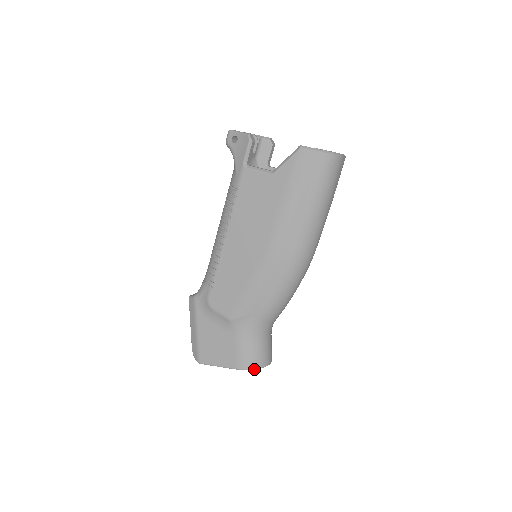
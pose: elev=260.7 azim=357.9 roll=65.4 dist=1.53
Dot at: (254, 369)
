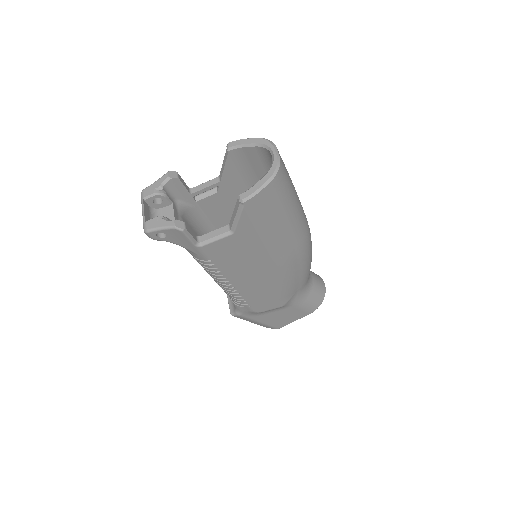
Dot at: occluded
